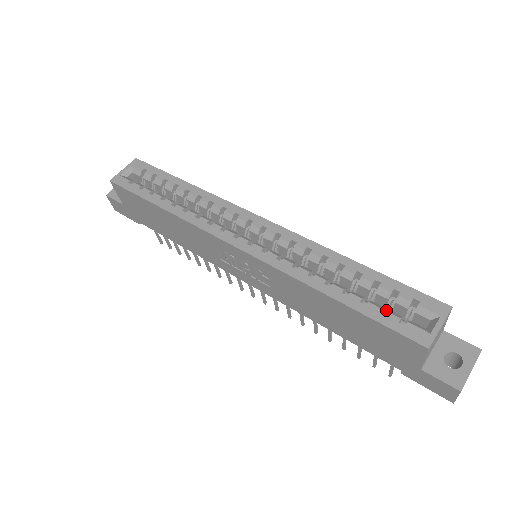
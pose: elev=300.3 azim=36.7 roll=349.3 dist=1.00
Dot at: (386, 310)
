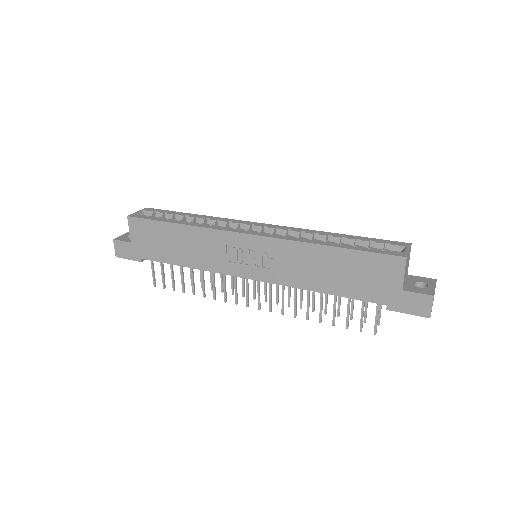
Dot at: occluded
